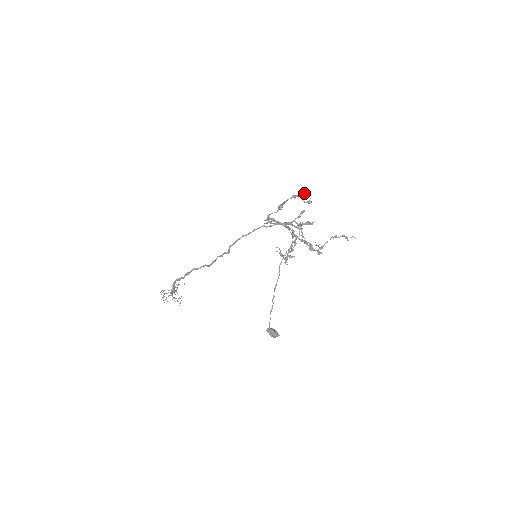
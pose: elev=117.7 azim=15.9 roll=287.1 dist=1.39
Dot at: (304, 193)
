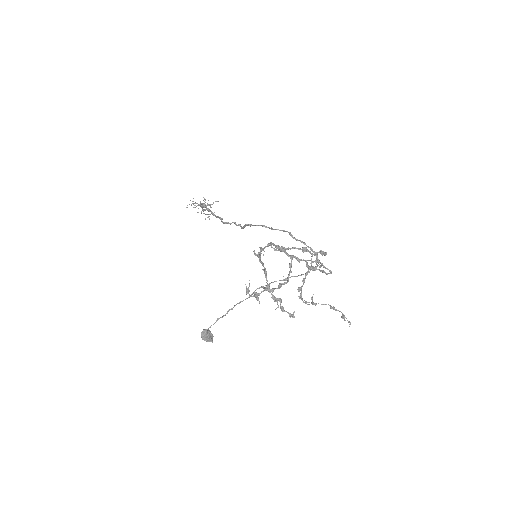
Dot at: (323, 251)
